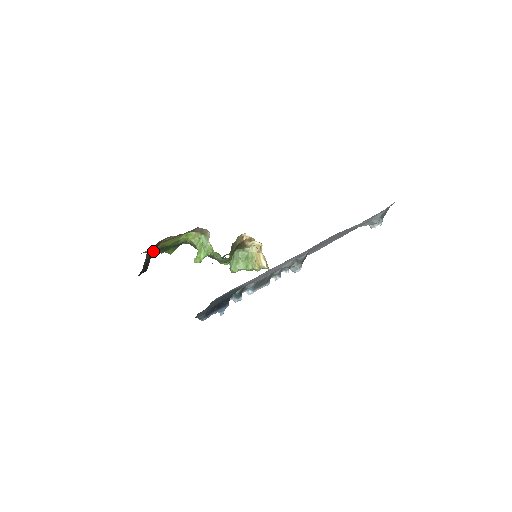
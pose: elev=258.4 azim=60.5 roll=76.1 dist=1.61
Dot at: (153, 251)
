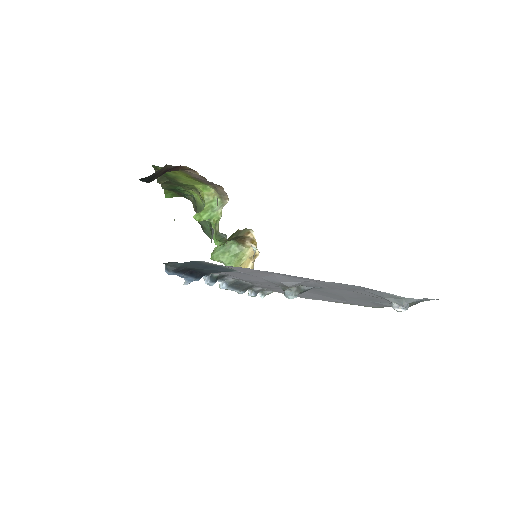
Dot at: (170, 170)
